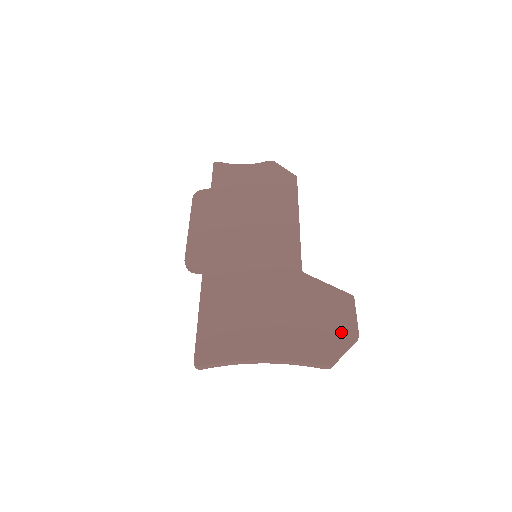
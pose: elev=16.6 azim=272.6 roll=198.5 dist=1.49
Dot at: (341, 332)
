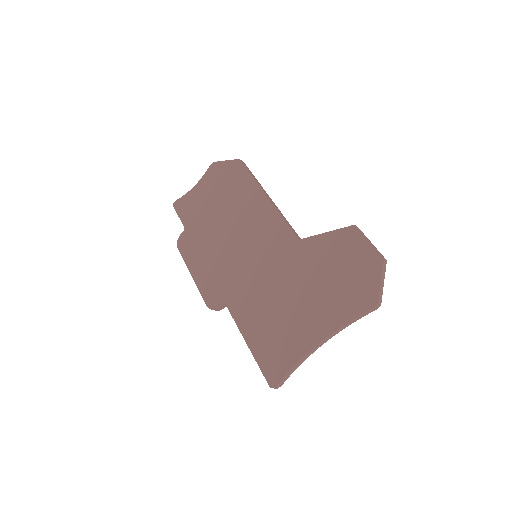
Dot at: (366, 267)
